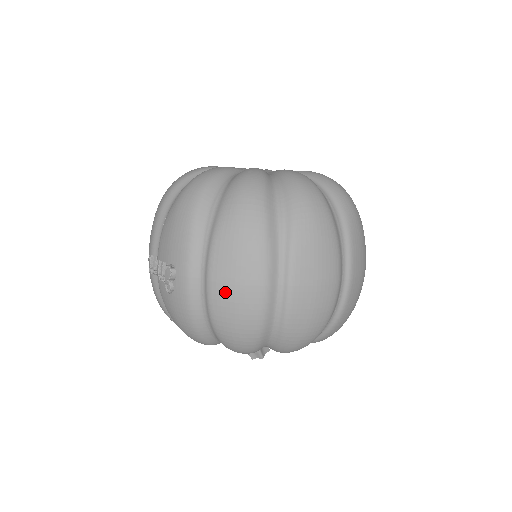
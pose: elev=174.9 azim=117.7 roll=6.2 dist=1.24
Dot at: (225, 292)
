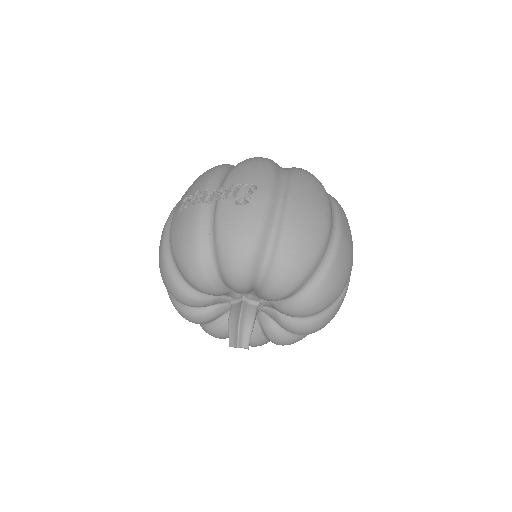
Dot at: (303, 210)
